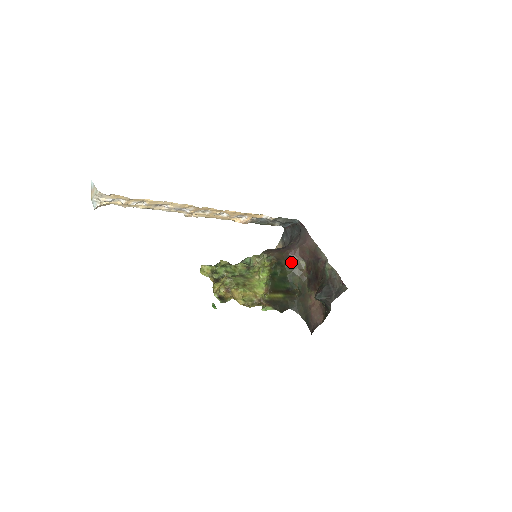
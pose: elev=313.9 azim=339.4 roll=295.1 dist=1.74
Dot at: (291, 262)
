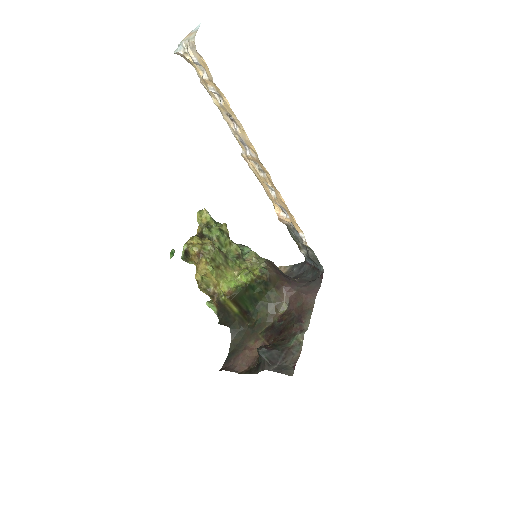
Dot at: (277, 294)
